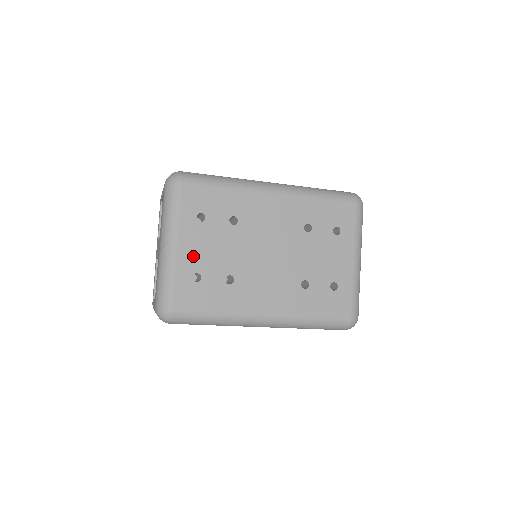
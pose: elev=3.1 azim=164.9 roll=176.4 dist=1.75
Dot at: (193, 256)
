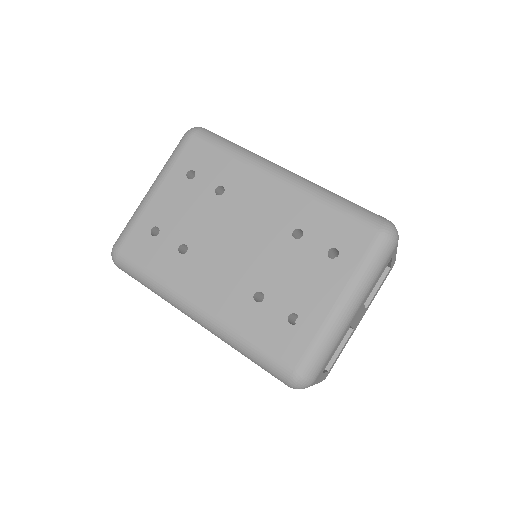
Dot at: (163, 209)
